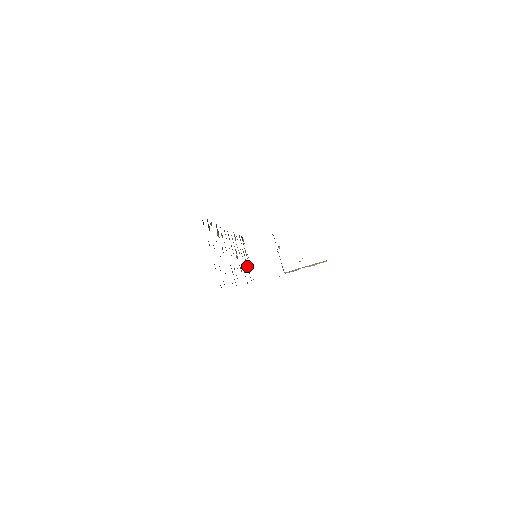
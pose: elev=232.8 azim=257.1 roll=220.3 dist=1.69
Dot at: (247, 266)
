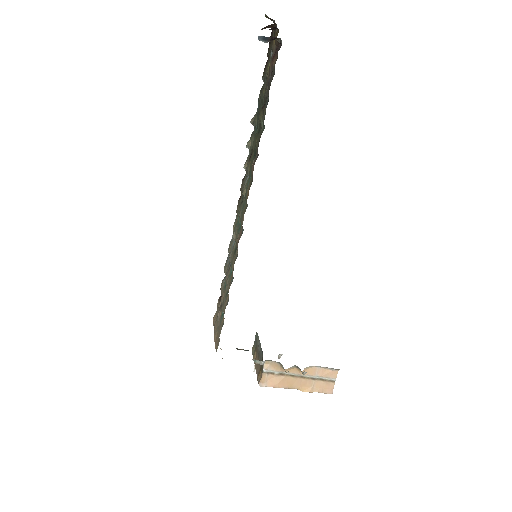
Dot at: (225, 294)
